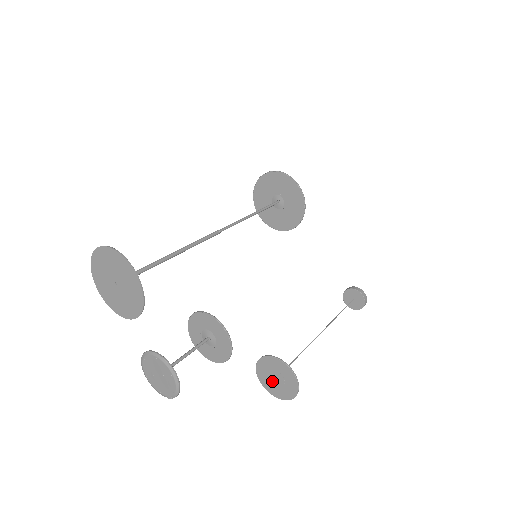
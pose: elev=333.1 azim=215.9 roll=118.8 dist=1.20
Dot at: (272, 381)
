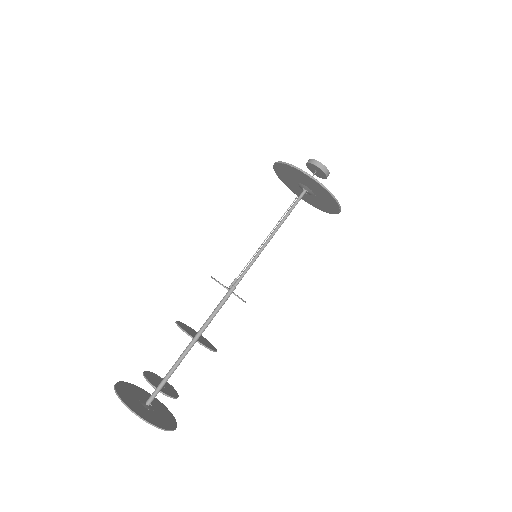
Dot at: occluded
